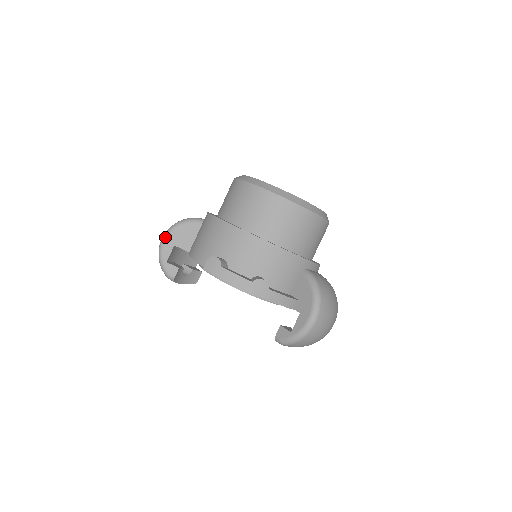
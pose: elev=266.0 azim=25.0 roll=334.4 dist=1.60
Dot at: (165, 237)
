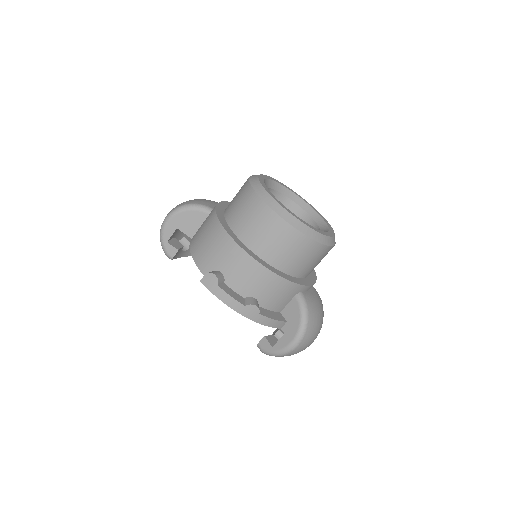
Dot at: (169, 218)
